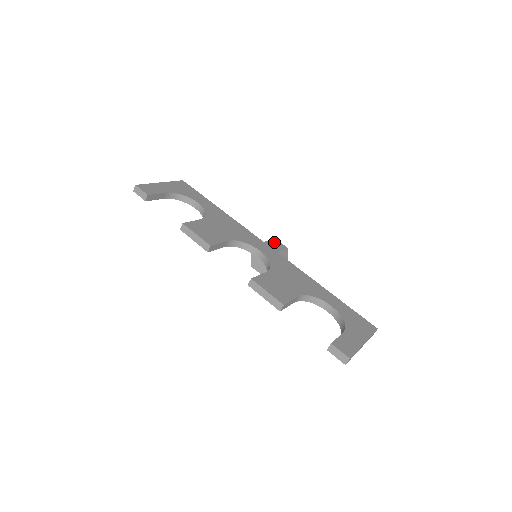
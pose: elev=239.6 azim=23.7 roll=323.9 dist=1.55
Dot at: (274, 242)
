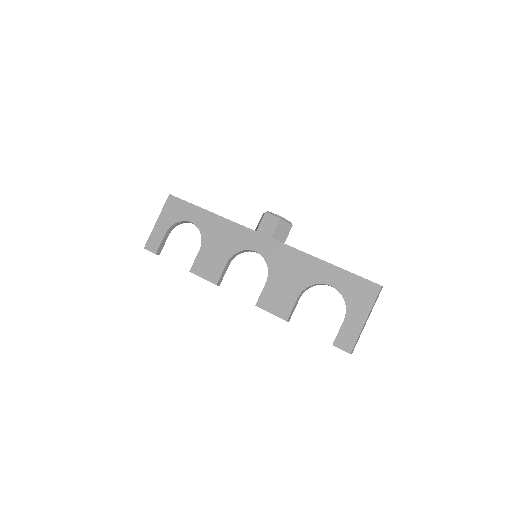
Dot at: (265, 221)
